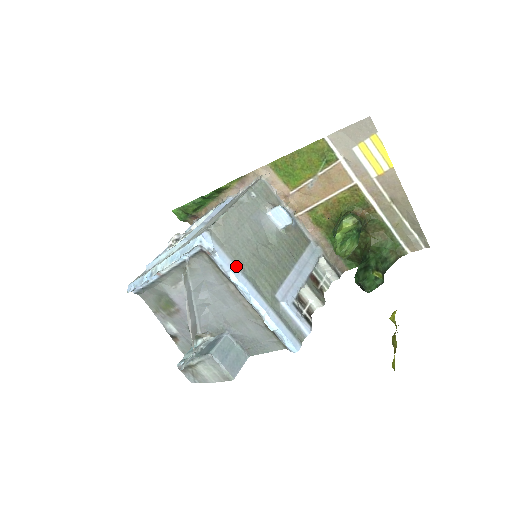
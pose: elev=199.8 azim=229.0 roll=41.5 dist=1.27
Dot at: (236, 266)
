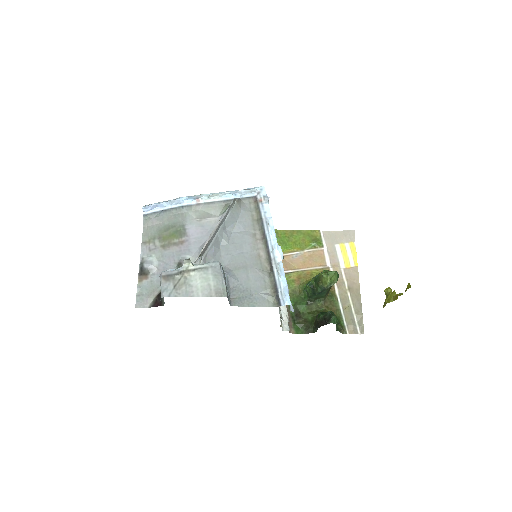
Dot at: occluded
